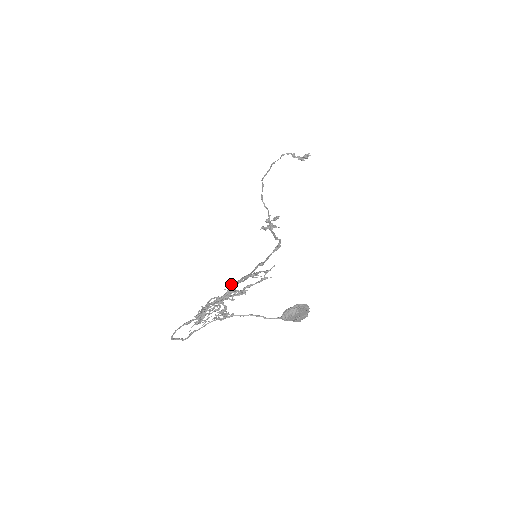
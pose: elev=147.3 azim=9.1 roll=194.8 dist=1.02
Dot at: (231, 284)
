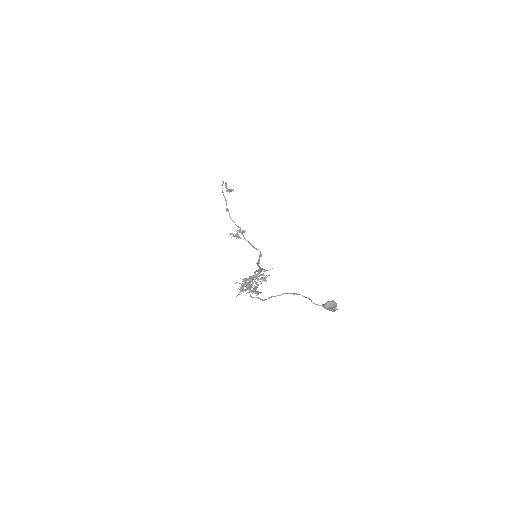
Dot at: (259, 271)
